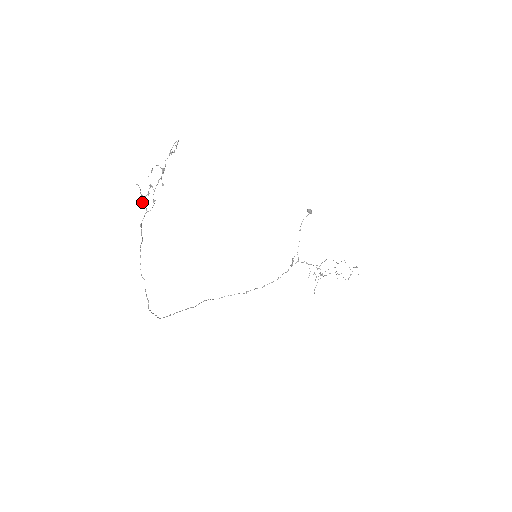
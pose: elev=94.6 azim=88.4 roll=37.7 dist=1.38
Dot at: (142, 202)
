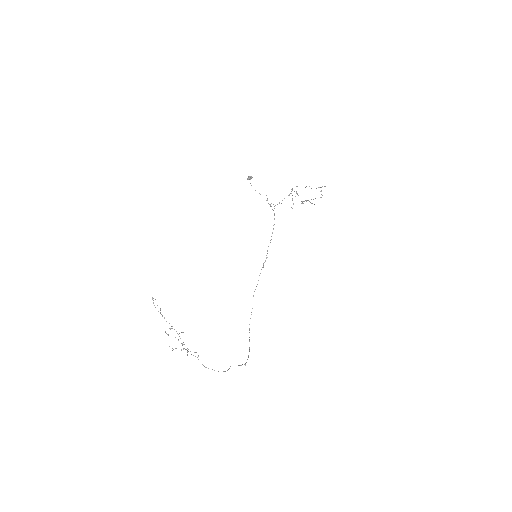
Dot at: occluded
